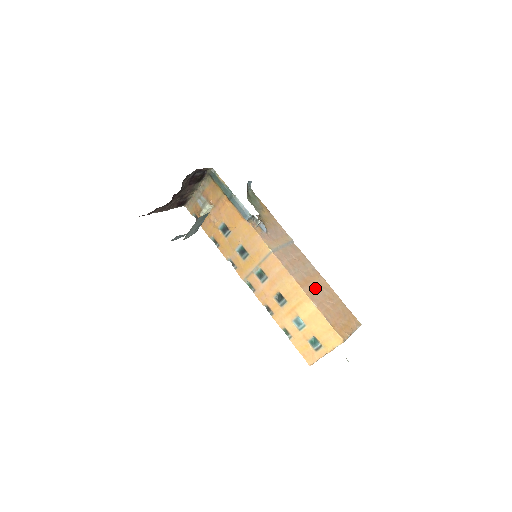
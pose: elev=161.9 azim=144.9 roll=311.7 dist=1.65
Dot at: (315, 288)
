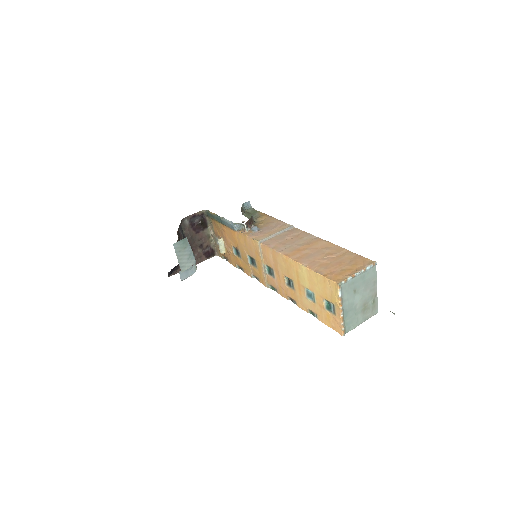
Dot at: (310, 252)
